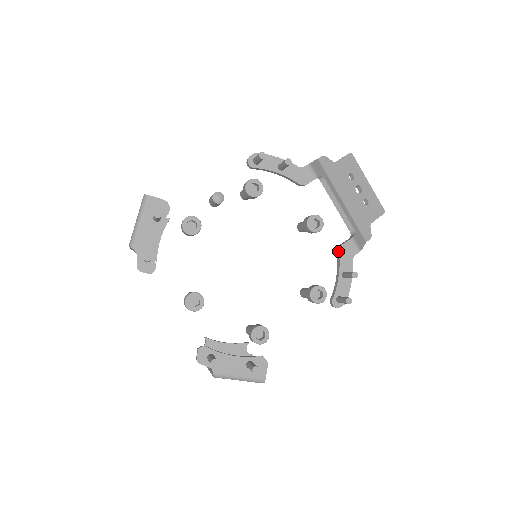
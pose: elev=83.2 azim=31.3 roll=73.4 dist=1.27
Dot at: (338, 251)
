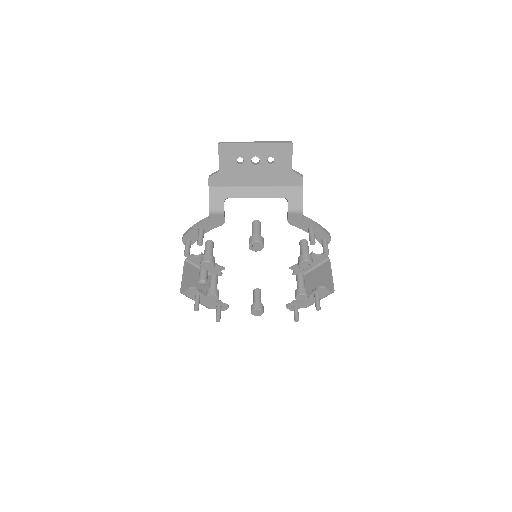
Dot at: (290, 224)
